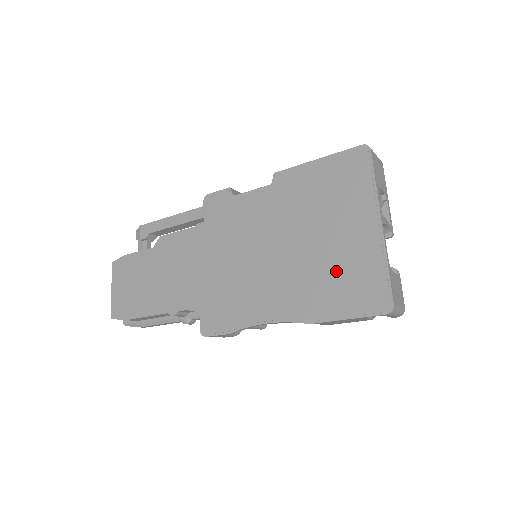
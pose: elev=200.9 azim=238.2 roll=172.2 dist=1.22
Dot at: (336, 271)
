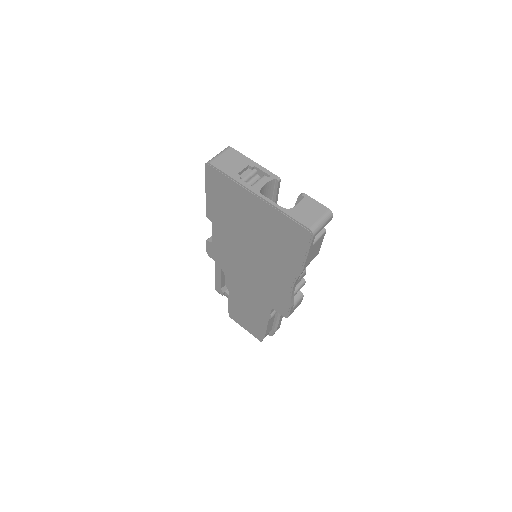
Dot at: (276, 237)
